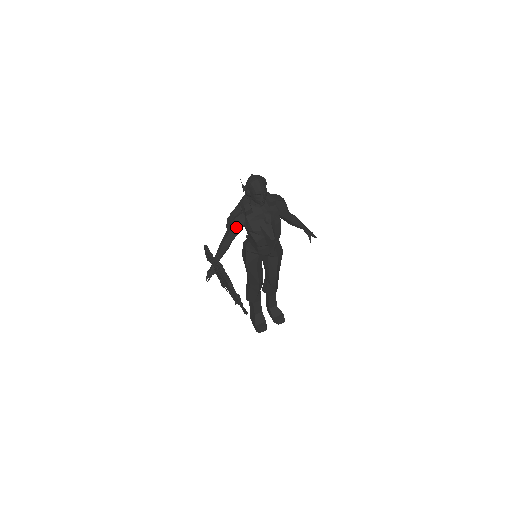
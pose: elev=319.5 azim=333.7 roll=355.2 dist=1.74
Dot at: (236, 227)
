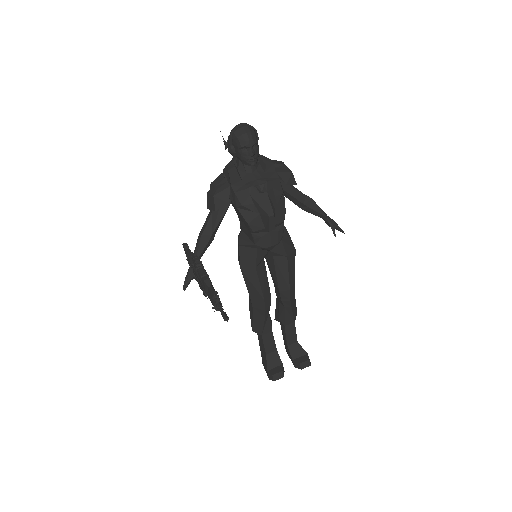
Dot at: (218, 202)
